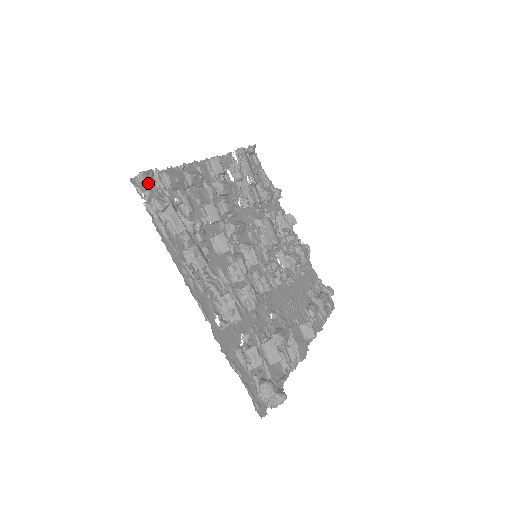
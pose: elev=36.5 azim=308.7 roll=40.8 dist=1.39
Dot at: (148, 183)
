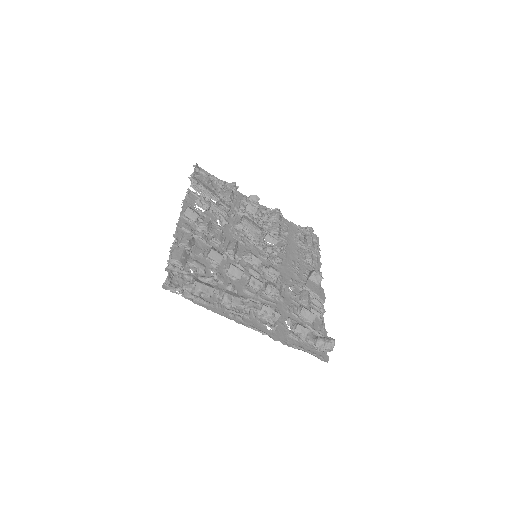
Dot at: occluded
